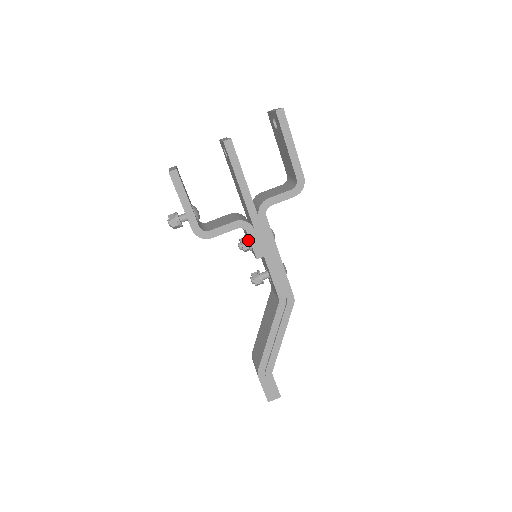
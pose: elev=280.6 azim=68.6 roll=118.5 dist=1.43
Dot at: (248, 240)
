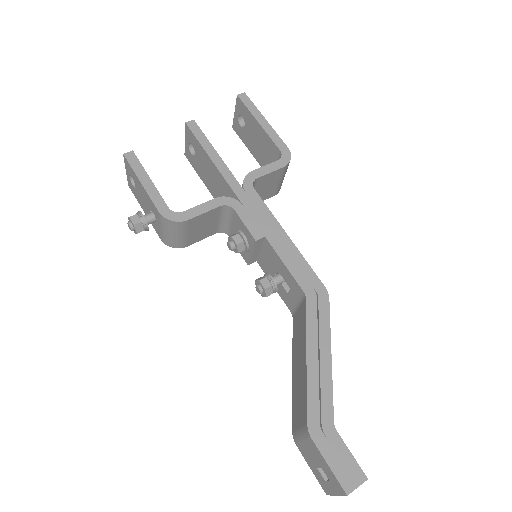
Dot at: (239, 230)
